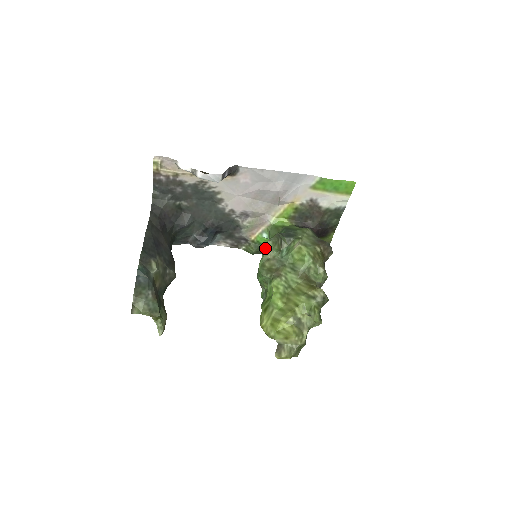
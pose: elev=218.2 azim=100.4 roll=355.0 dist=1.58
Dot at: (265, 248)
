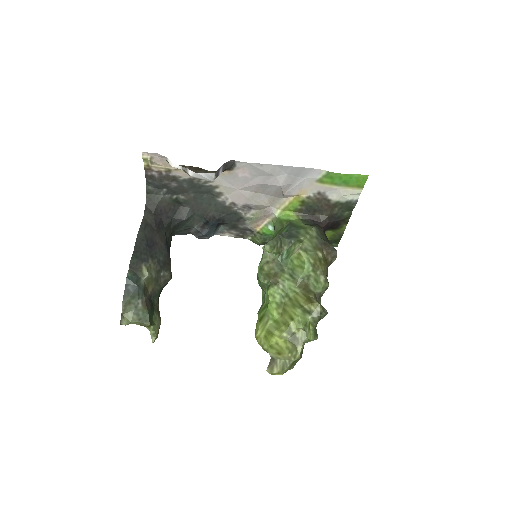
Dot at: occluded
